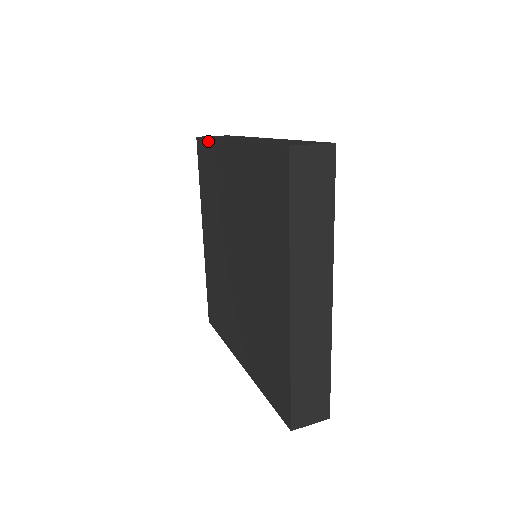
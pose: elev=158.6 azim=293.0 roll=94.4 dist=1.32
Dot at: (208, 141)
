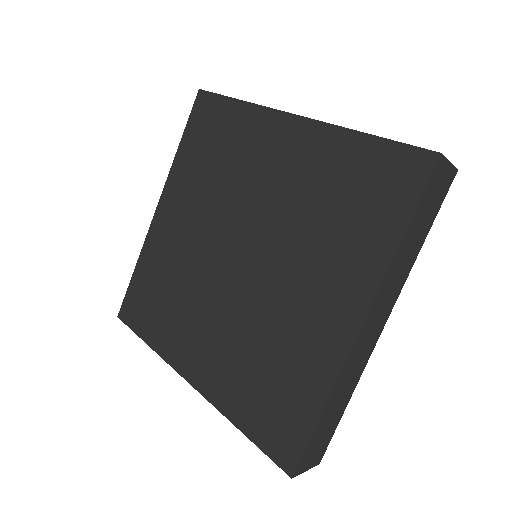
Dot at: (231, 101)
